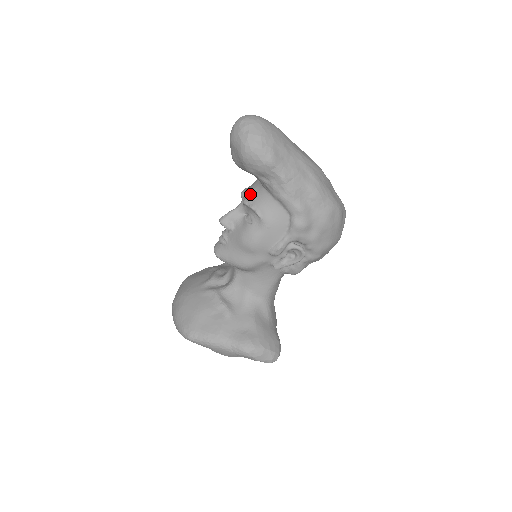
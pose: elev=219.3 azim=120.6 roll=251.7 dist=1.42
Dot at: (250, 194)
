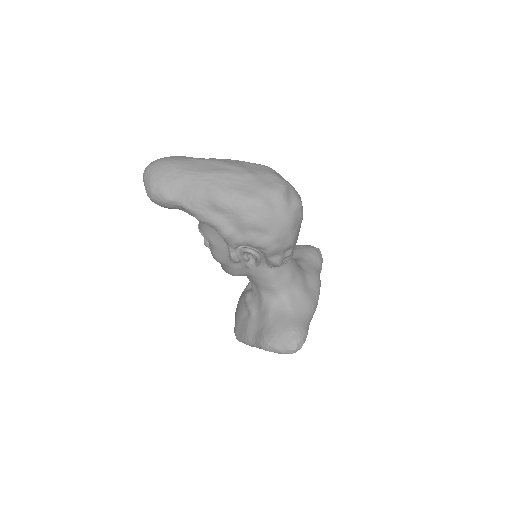
Dot at: occluded
